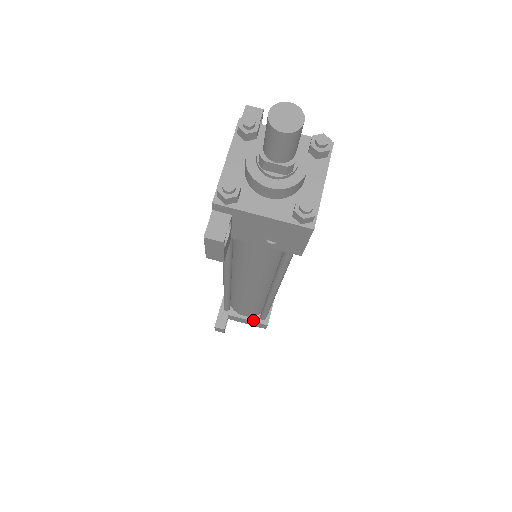
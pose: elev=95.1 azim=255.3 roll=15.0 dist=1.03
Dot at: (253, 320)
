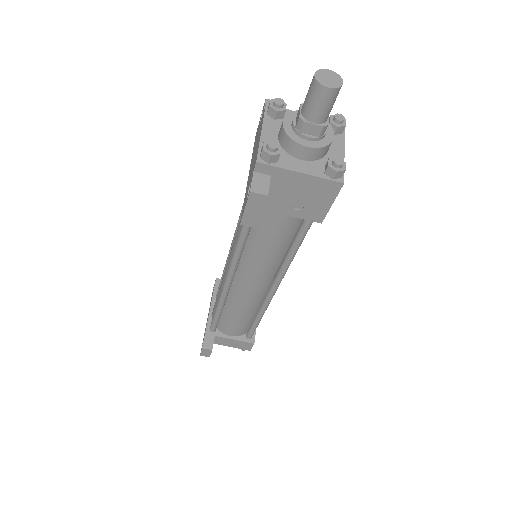
Dot at: (239, 339)
